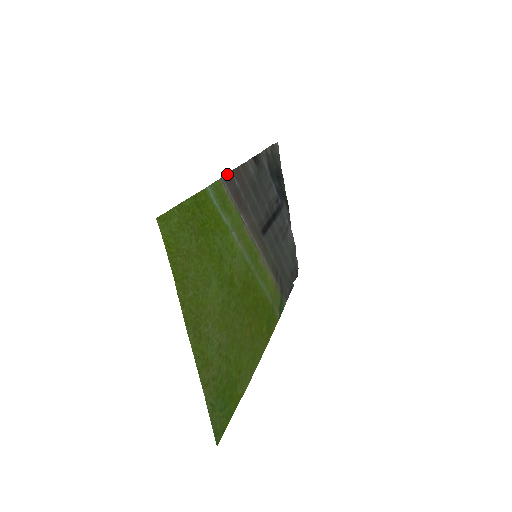
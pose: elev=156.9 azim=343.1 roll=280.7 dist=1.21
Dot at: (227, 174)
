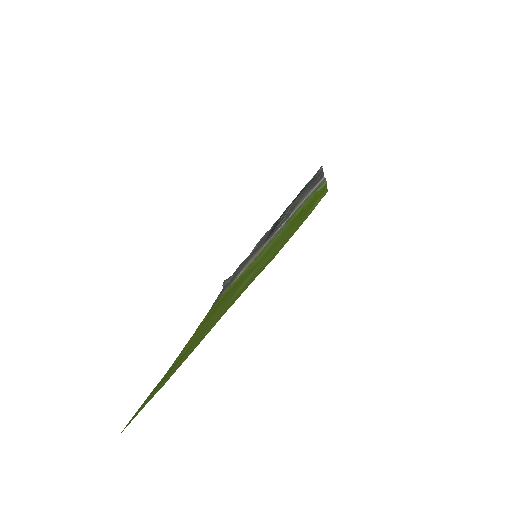
Dot at: occluded
